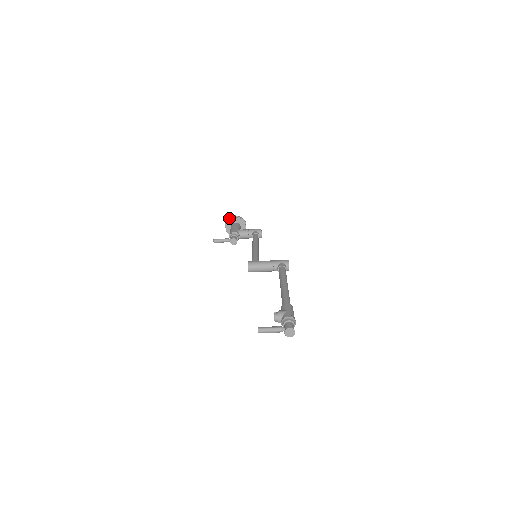
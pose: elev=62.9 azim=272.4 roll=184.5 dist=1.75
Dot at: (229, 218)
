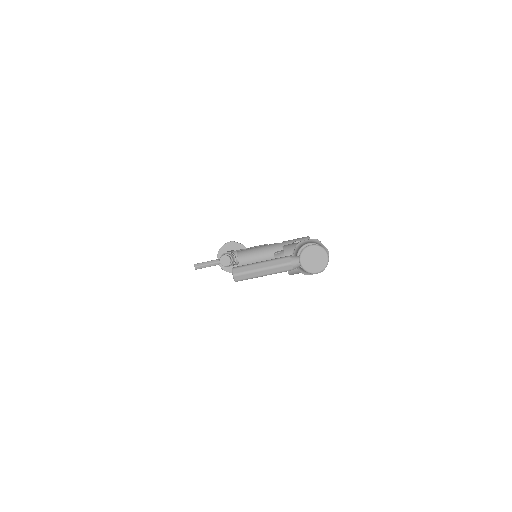
Dot at: occluded
